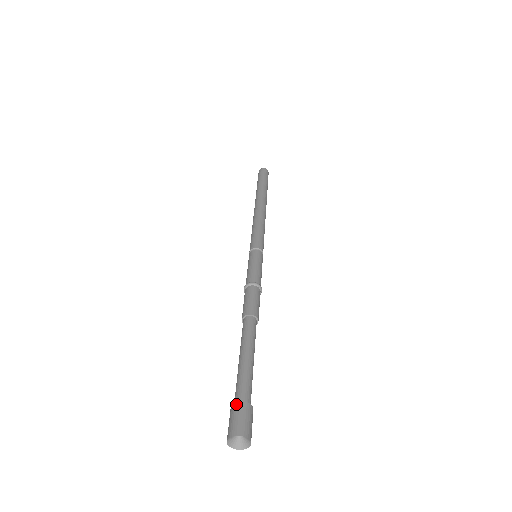
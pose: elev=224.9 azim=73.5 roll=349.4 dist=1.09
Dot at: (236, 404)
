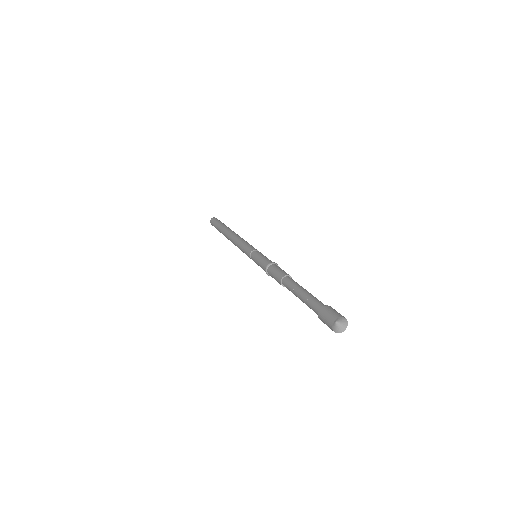
Dot at: (330, 306)
